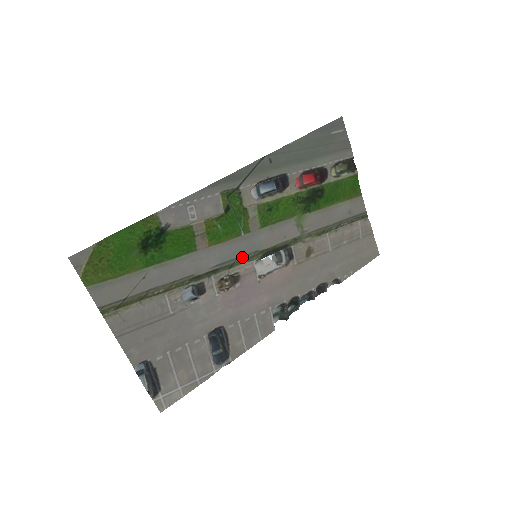
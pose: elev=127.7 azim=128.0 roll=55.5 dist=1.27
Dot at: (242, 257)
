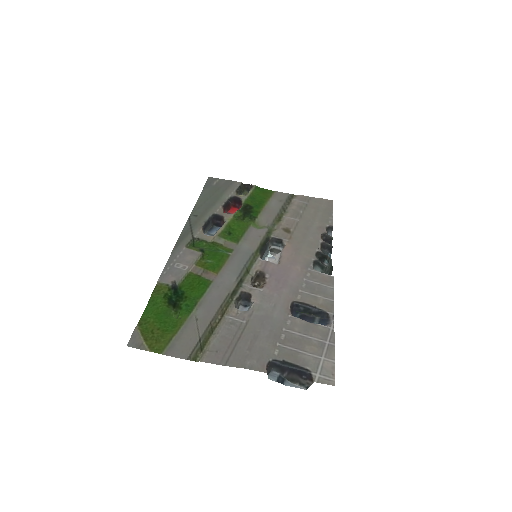
Dot at: (248, 263)
